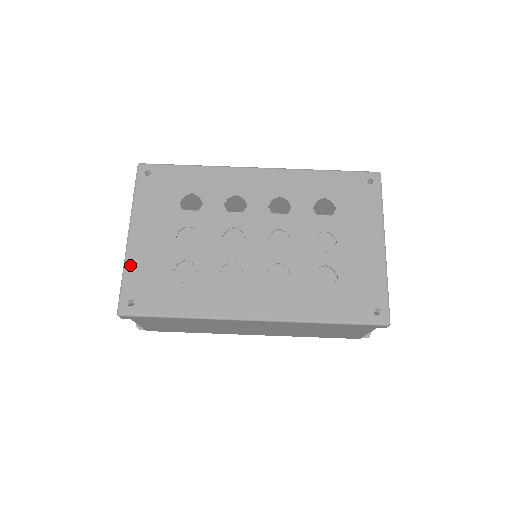
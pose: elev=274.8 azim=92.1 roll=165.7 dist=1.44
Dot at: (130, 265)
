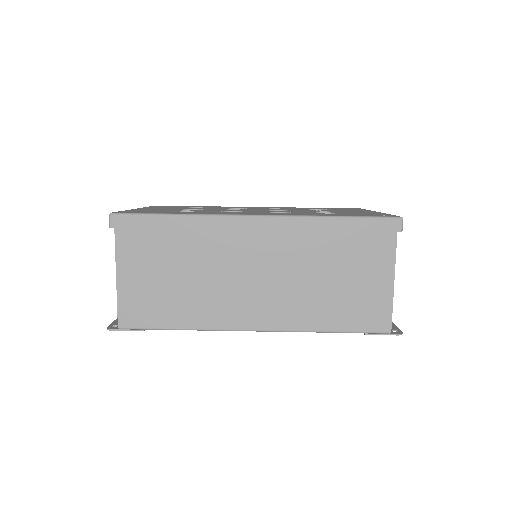
Dot at: occluded
